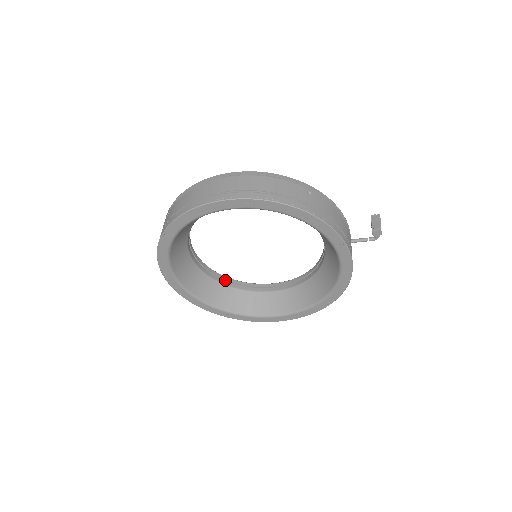
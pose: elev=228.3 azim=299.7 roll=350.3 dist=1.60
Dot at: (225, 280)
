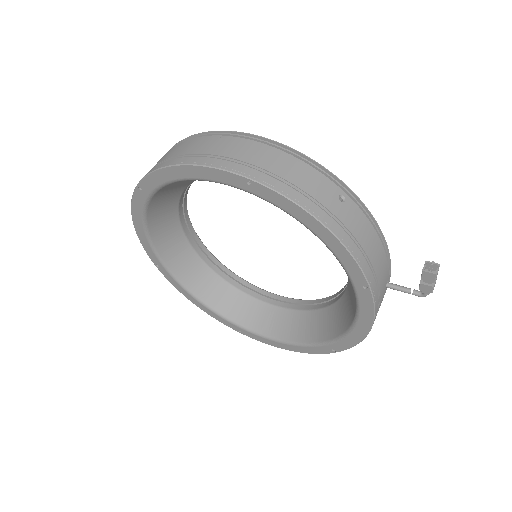
Dot at: (221, 269)
